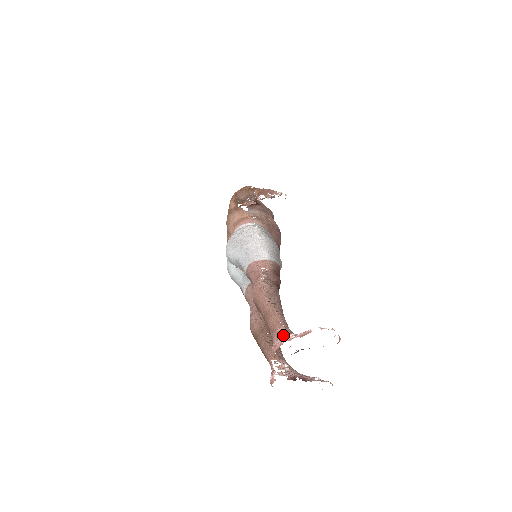
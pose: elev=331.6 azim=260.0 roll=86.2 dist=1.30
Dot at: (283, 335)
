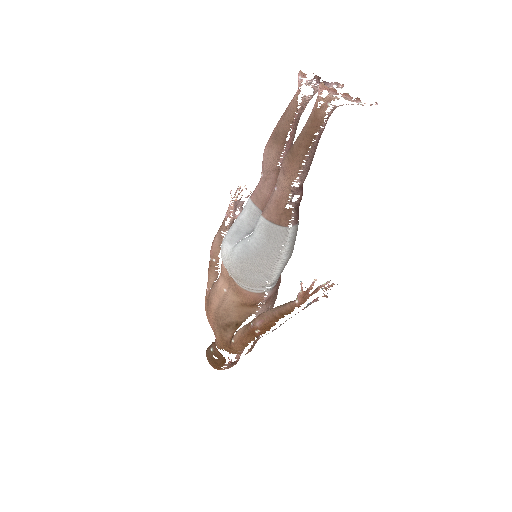
Dot at: occluded
